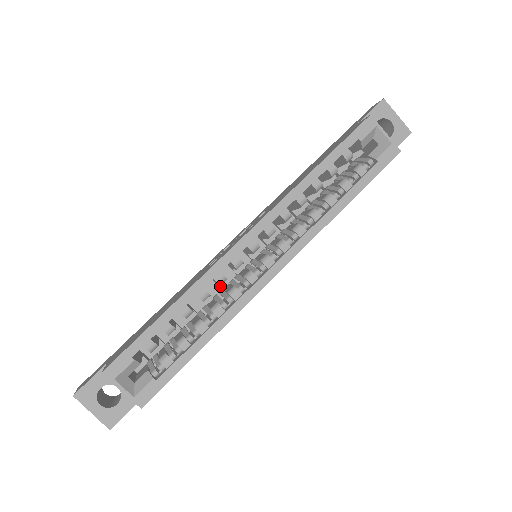
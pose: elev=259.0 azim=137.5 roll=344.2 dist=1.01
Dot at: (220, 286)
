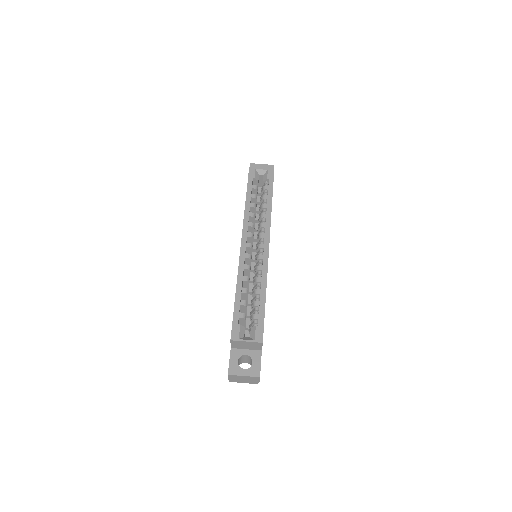
Dot at: (252, 281)
